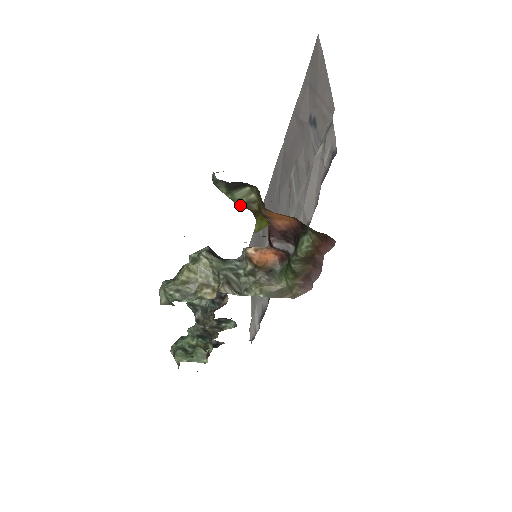
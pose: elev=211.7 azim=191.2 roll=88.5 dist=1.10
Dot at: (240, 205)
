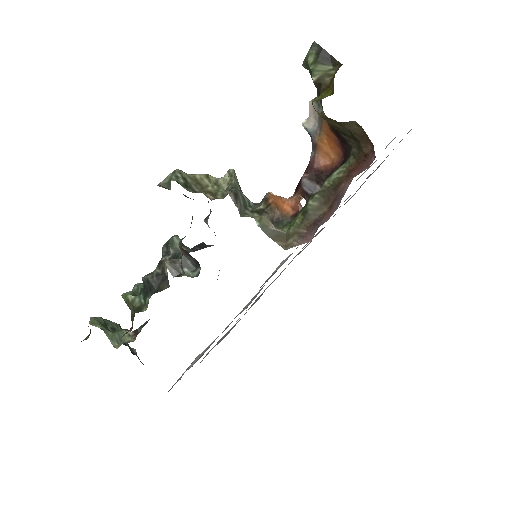
Dot at: (316, 77)
